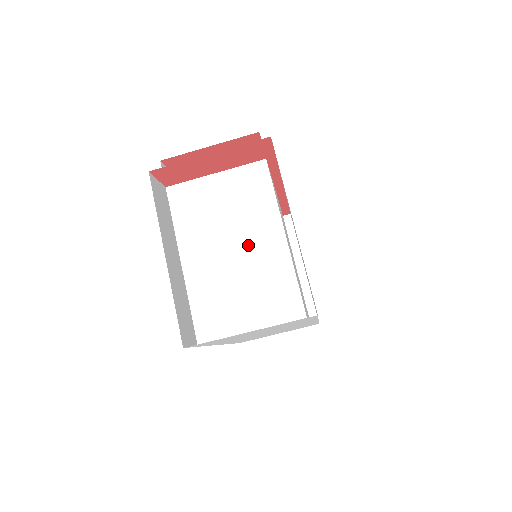
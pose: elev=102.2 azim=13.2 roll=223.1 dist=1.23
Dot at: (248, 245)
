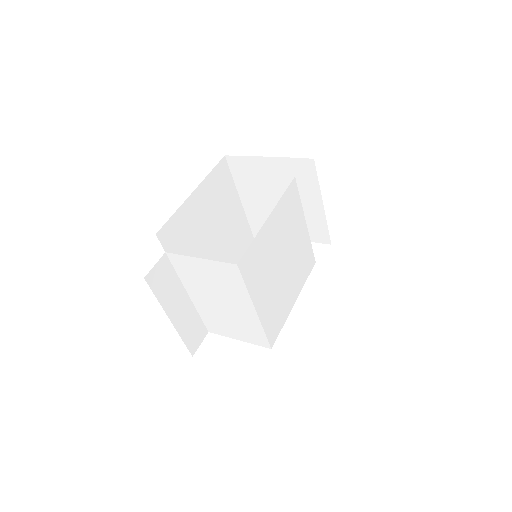
Dot at: (230, 305)
